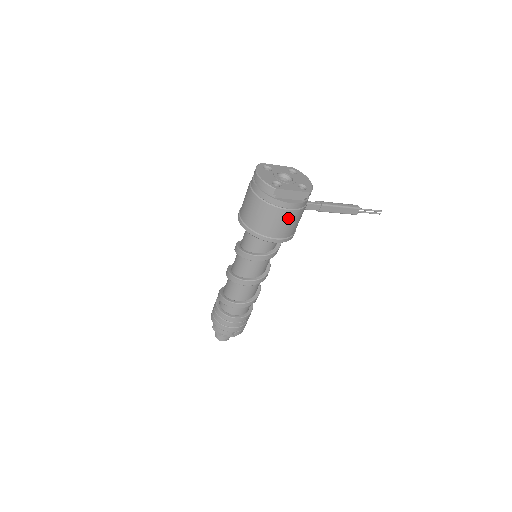
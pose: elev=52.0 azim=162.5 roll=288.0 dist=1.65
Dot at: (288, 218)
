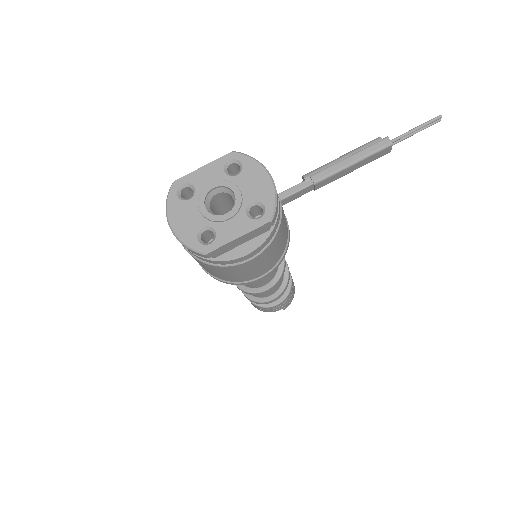
Dot at: (257, 262)
